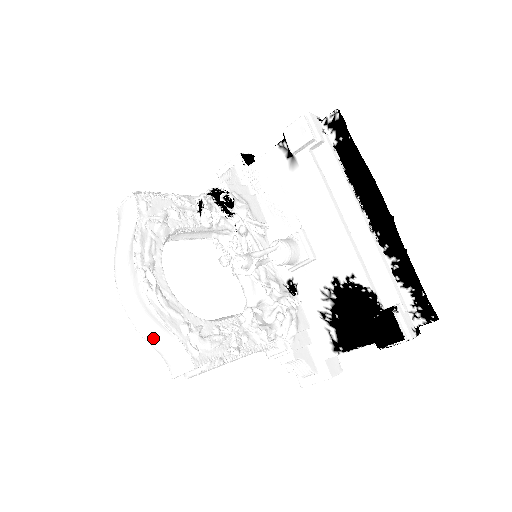
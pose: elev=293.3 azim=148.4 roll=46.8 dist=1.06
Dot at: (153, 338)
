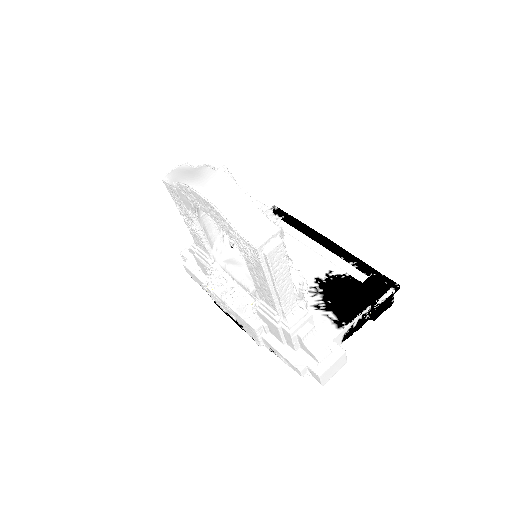
Dot at: (236, 214)
